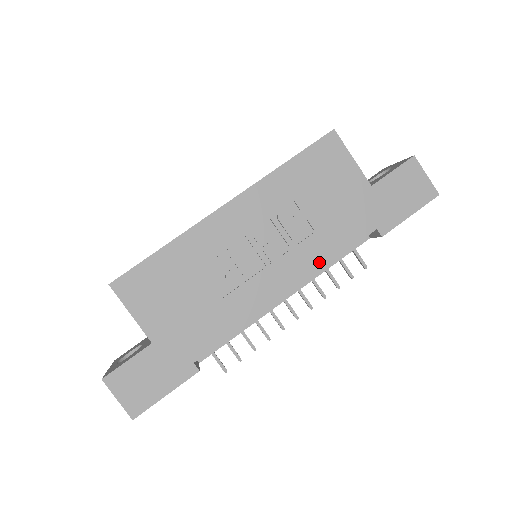
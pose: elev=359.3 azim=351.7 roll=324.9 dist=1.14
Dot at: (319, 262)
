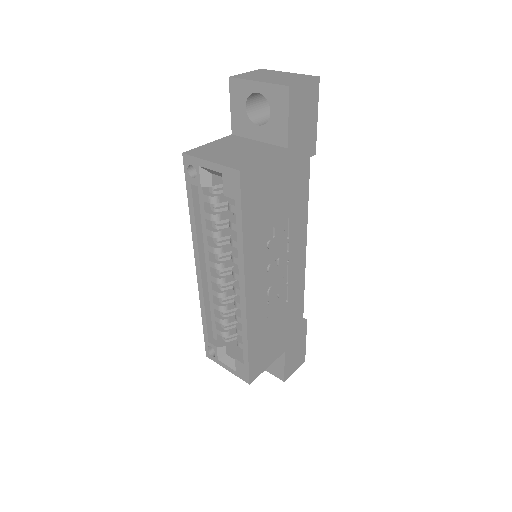
Dot at: (304, 219)
